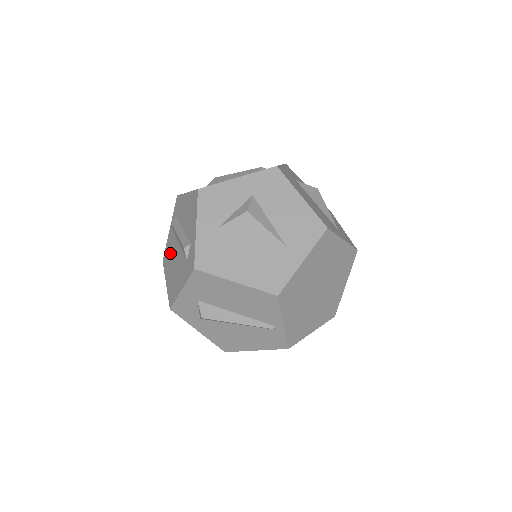
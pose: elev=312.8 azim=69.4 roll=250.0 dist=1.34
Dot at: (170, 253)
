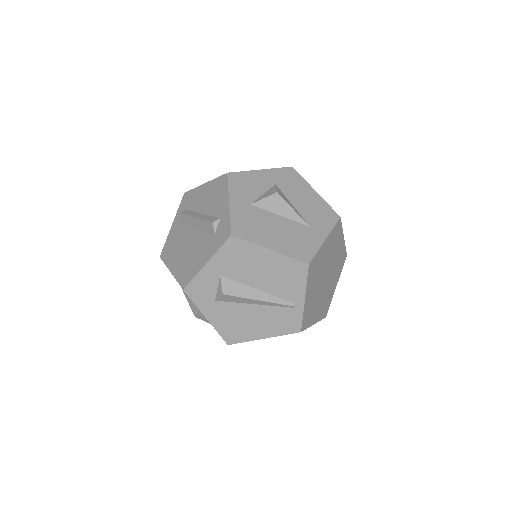
Dot at: (177, 243)
